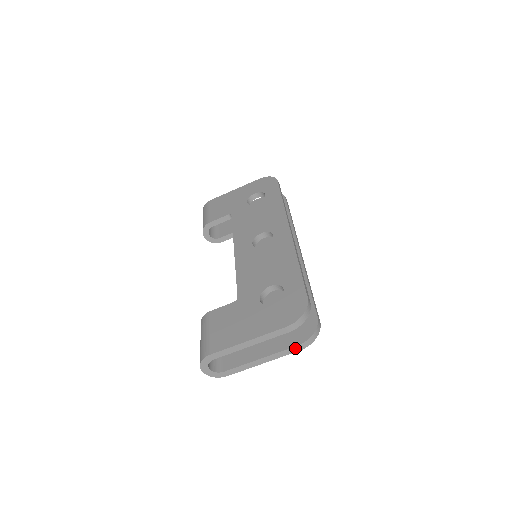
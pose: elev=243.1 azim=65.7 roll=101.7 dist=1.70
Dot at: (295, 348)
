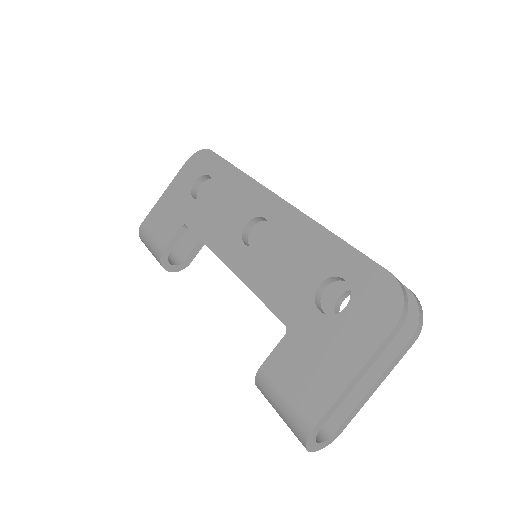
Dot at: (409, 344)
